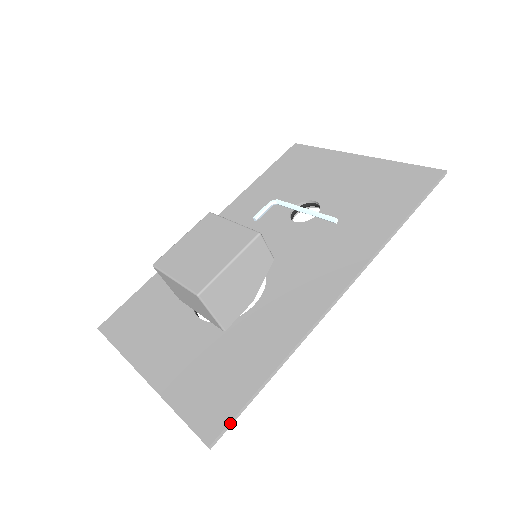
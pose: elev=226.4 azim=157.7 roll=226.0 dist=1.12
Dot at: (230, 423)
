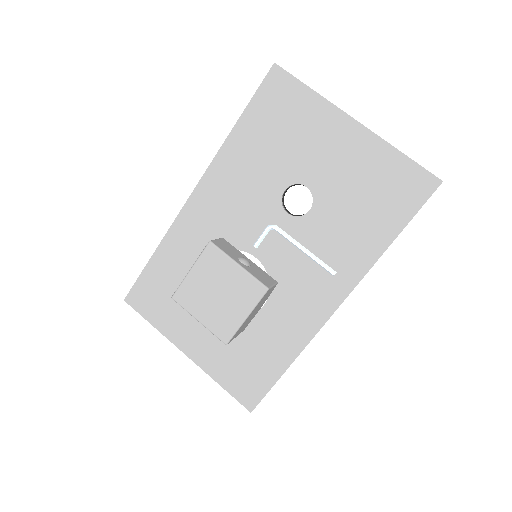
Dot at: occluded
